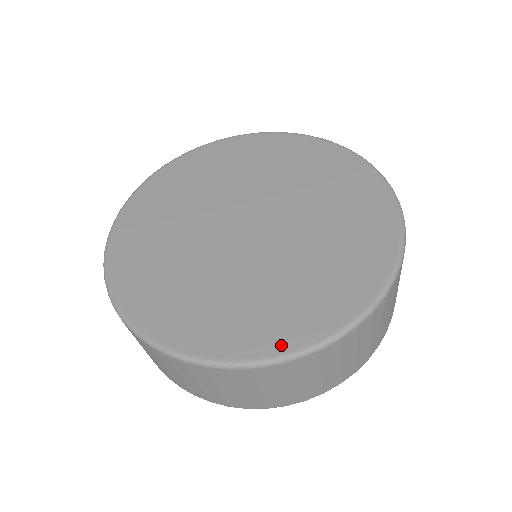
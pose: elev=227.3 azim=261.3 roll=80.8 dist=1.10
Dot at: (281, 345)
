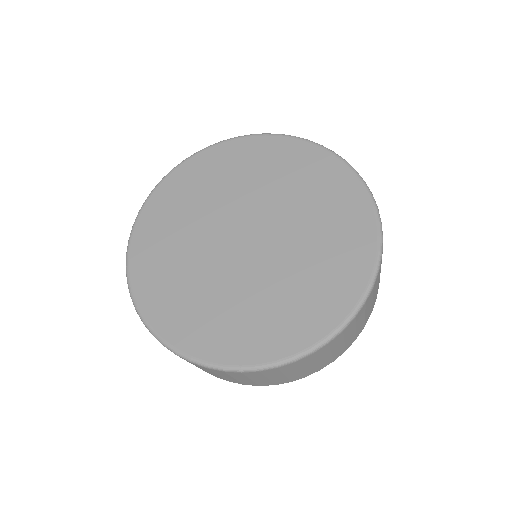
Dot at: (297, 345)
